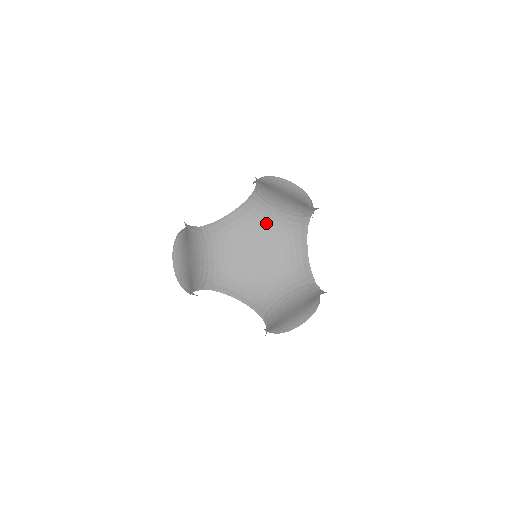
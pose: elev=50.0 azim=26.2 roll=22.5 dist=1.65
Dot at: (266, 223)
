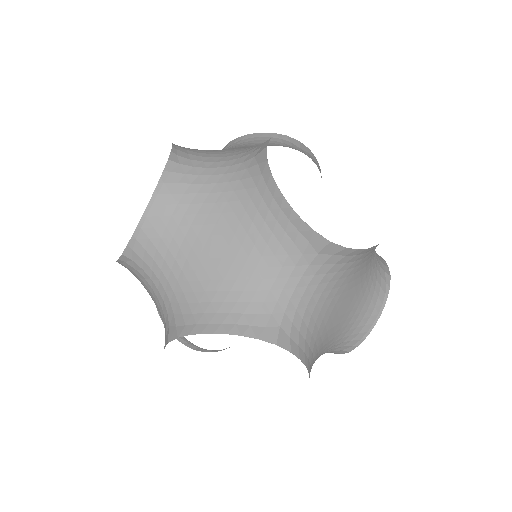
Dot at: (208, 195)
